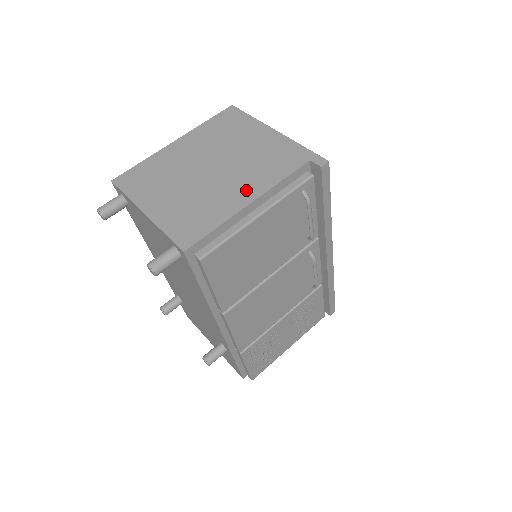
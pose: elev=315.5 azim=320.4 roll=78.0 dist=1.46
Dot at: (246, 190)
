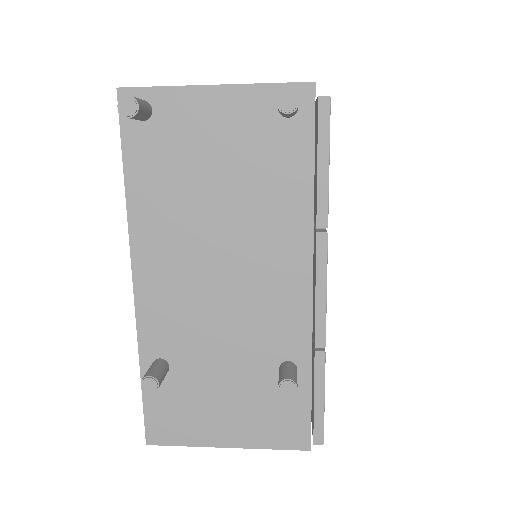
Dot at: occluded
